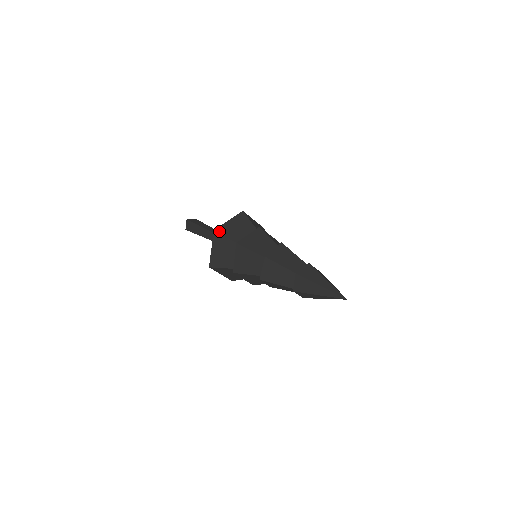
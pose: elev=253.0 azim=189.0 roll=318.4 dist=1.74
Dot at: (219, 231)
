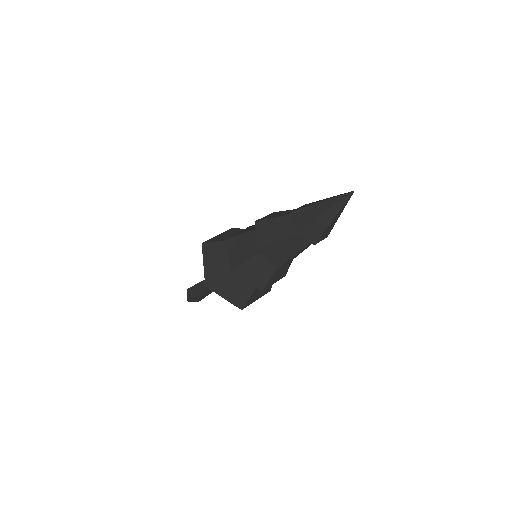
Dot at: (207, 241)
